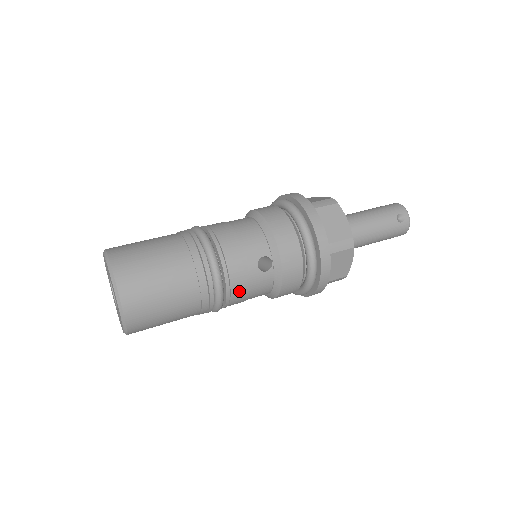
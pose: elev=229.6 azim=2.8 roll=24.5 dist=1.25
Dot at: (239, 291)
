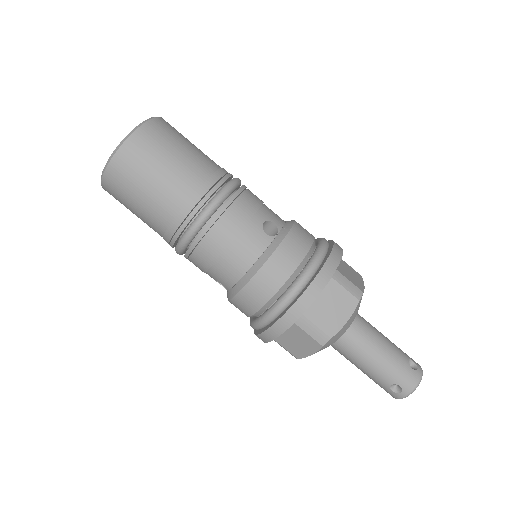
Dot at: (230, 223)
